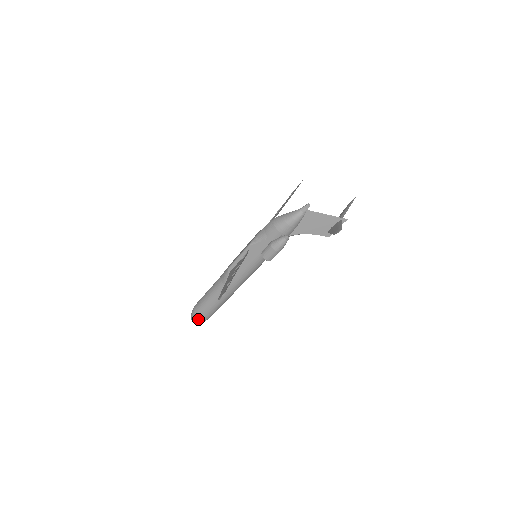
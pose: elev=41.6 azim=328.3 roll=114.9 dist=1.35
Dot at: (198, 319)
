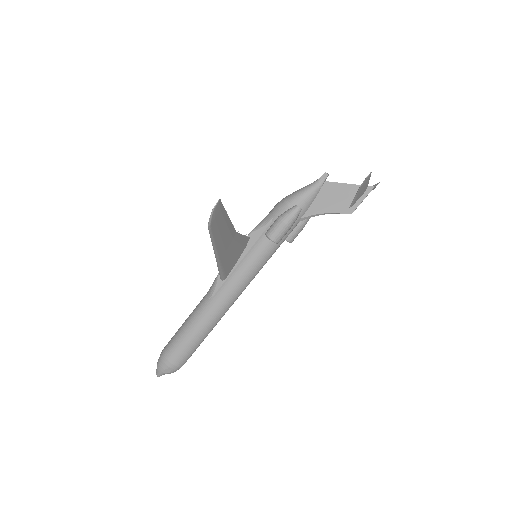
Dot at: (166, 364)
